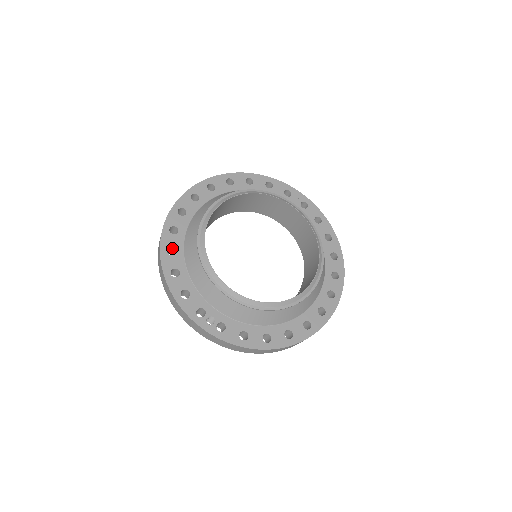
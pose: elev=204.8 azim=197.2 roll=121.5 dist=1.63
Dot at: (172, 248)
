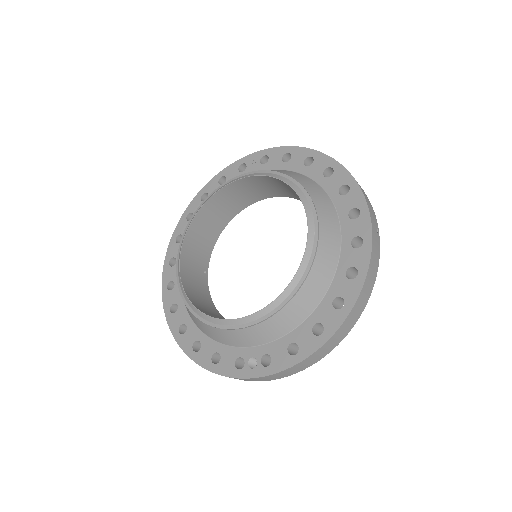
Dot at: (183, 325)
